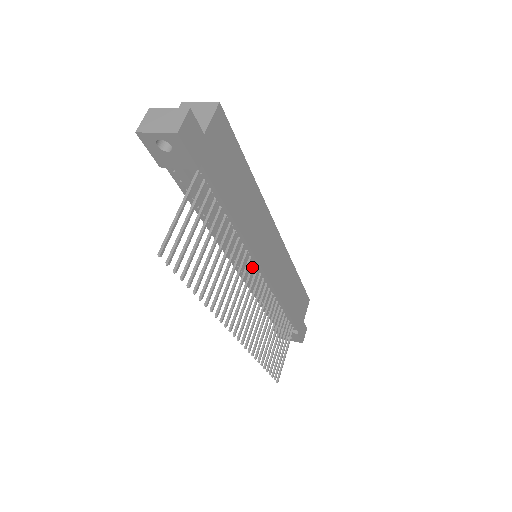
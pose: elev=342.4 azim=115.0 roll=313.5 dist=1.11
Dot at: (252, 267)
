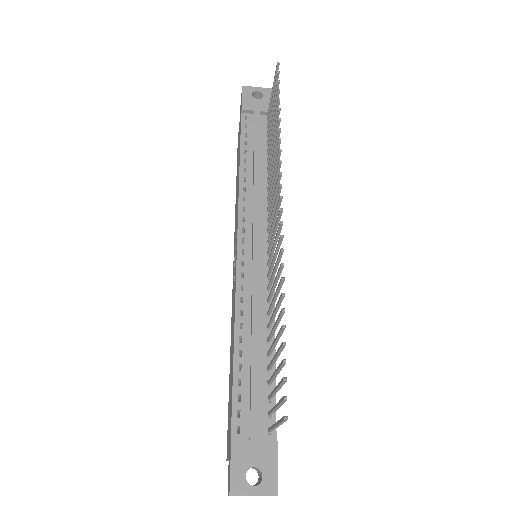
Dot at: (269, 227)
